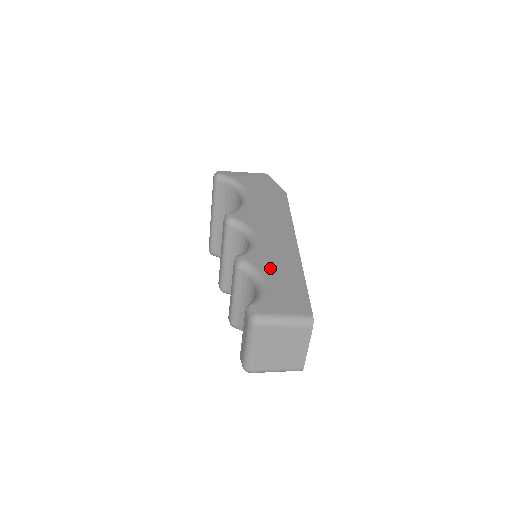
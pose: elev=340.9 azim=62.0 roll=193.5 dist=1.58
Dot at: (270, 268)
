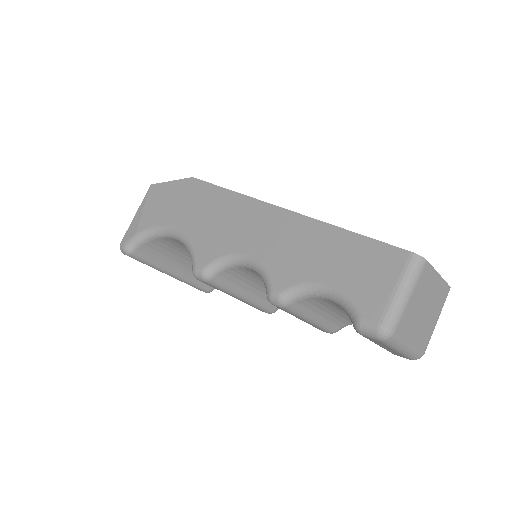
Dot at: (307, 266)
